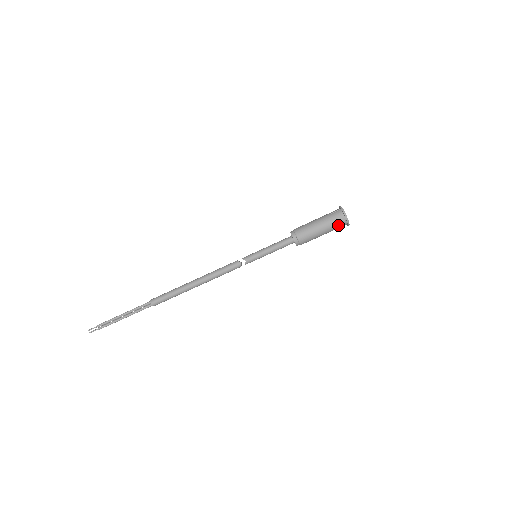
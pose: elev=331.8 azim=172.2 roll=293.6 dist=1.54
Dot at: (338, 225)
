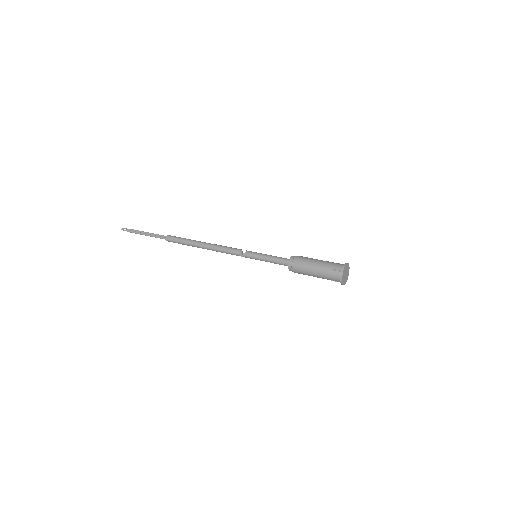
Dot at: (332, 272)
